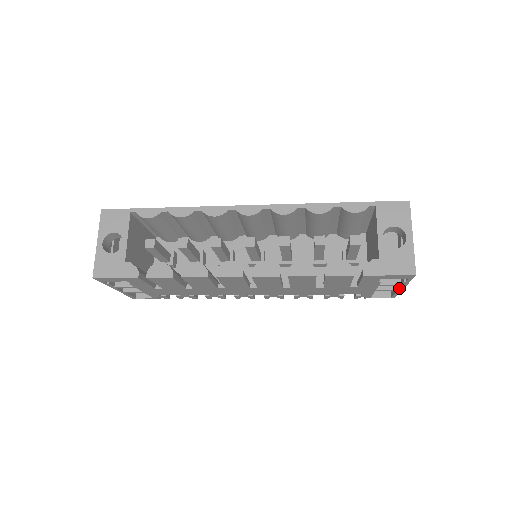
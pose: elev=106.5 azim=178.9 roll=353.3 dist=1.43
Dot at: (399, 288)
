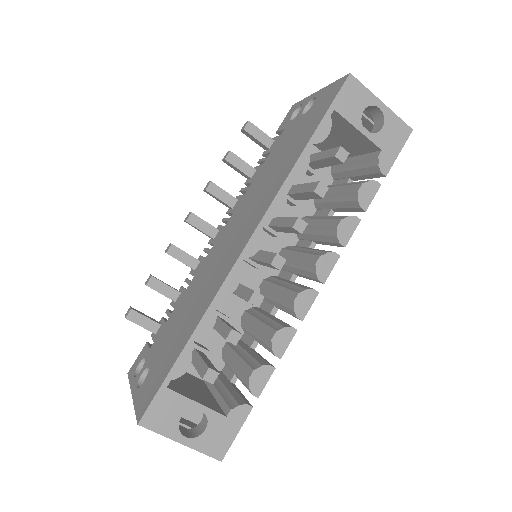
Dot at: occluded
